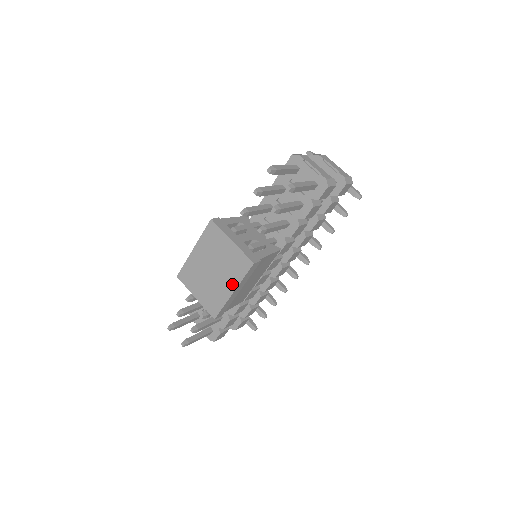
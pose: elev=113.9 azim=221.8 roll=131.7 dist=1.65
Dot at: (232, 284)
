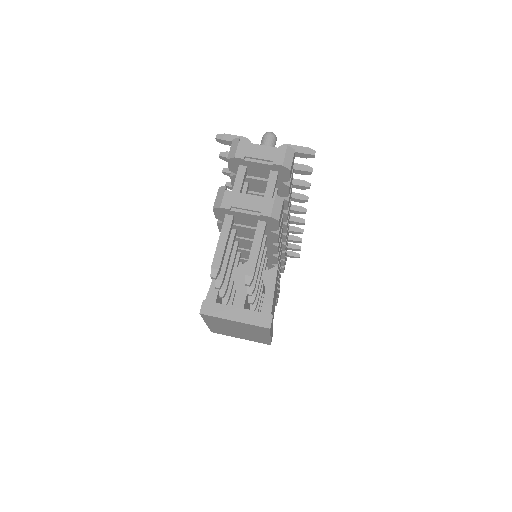
Dot at: (264, 335)
